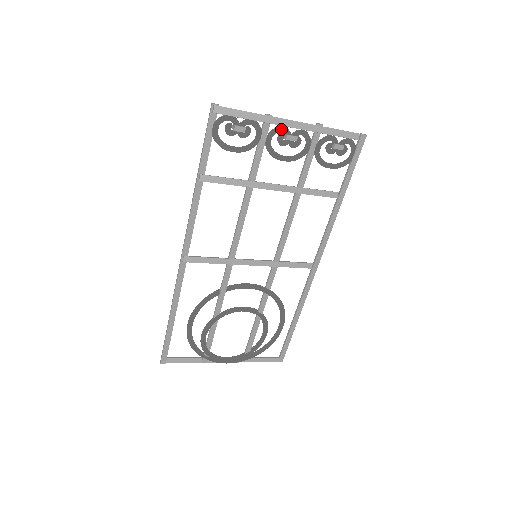
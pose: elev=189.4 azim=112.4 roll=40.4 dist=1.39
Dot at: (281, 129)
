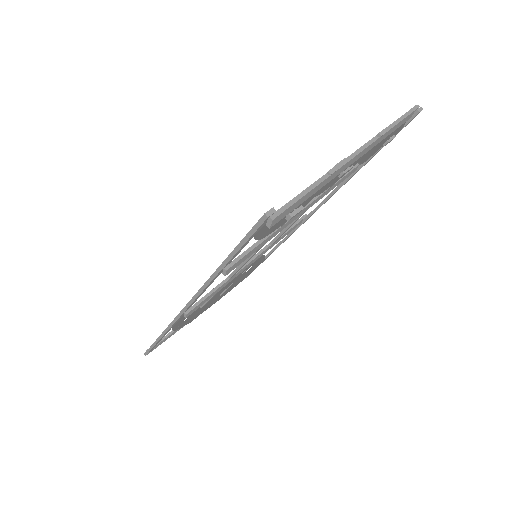
Dot at: occluded
